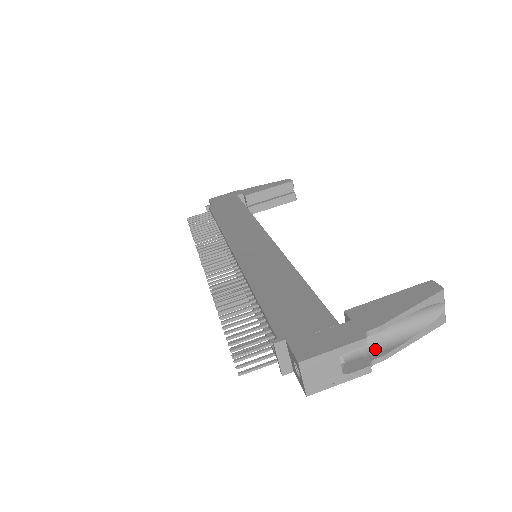
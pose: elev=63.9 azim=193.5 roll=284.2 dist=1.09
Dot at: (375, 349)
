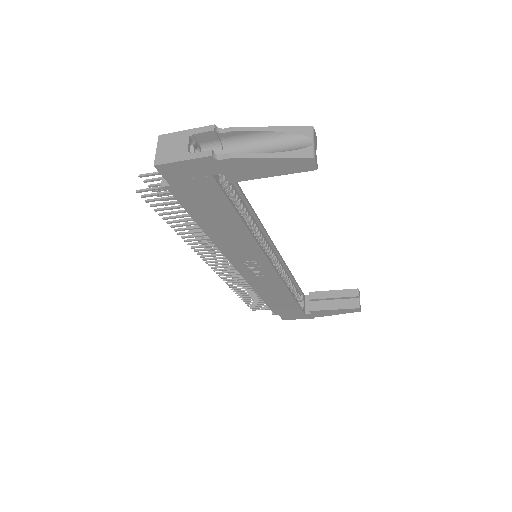
Dot at: (232, 159)
